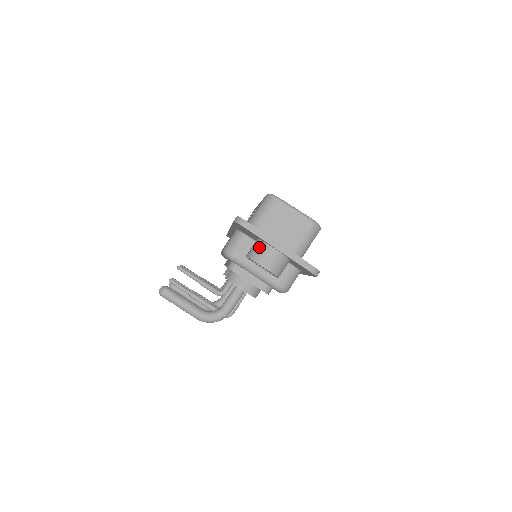
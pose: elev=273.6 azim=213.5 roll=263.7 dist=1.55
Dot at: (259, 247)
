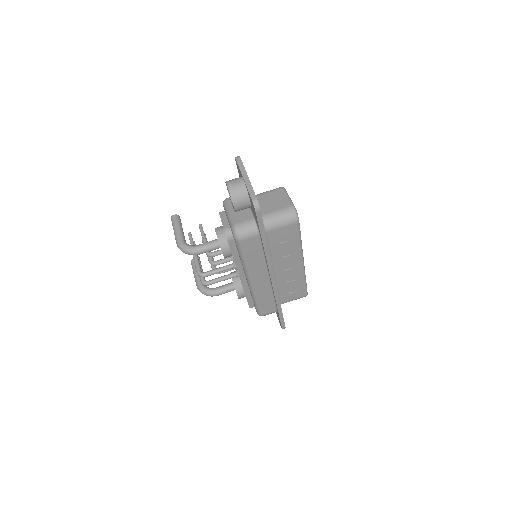
Dot at: (236, 178)
